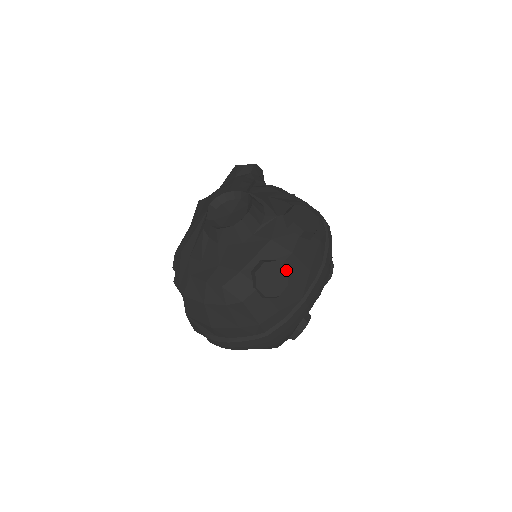
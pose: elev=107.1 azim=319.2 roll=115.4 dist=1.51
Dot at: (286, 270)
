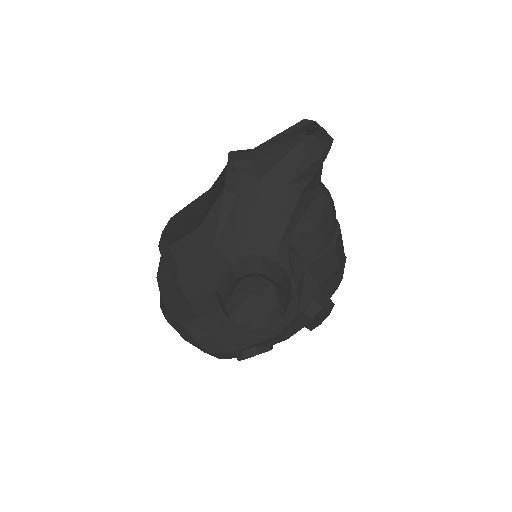
Dot at: occluded
